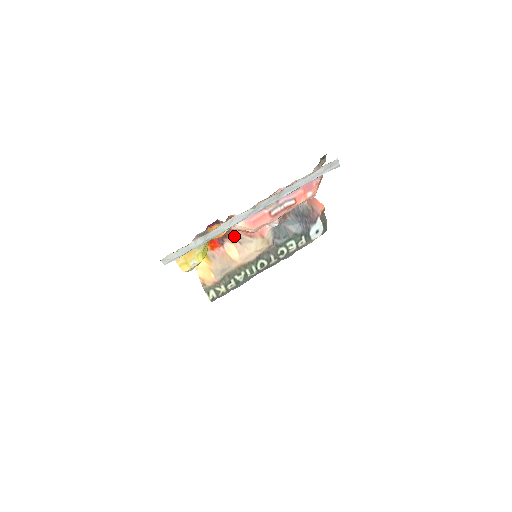
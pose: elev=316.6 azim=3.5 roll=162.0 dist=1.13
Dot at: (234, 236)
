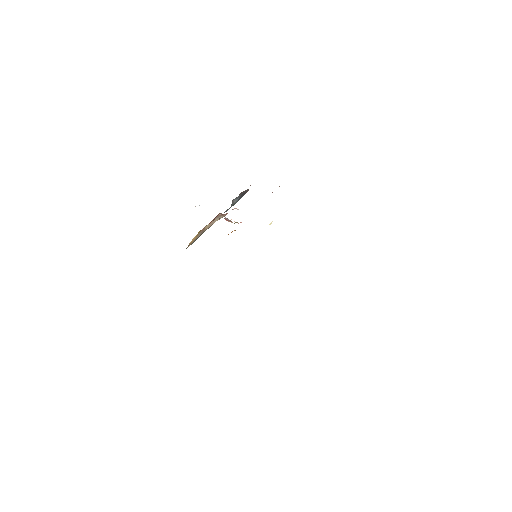
Dot at: occluded
